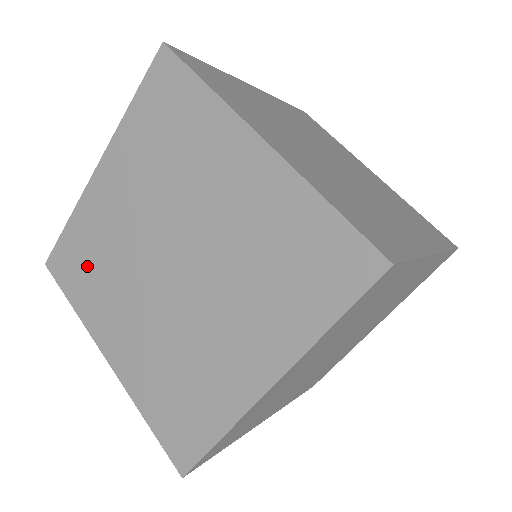
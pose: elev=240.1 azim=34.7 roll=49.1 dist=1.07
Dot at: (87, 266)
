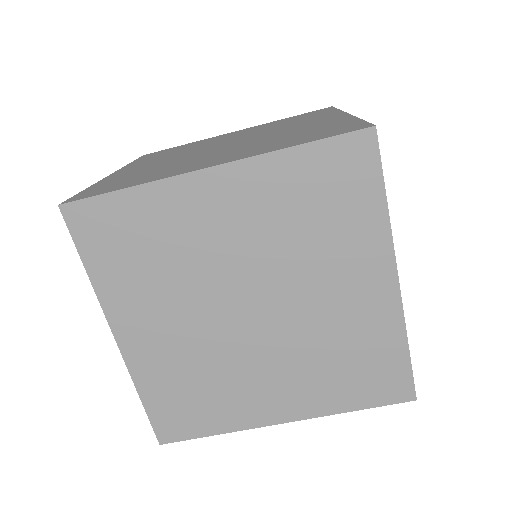
Dot at: (135, 249)
